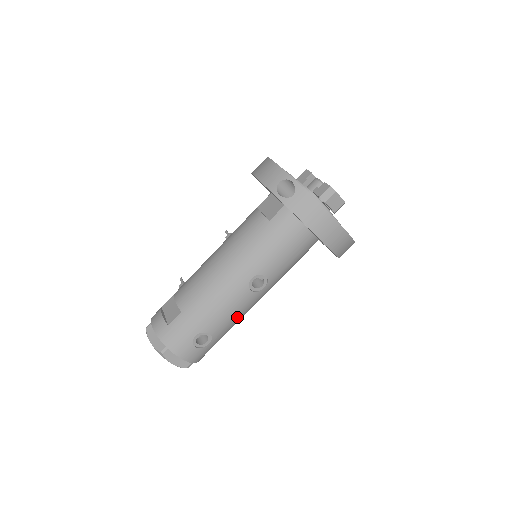
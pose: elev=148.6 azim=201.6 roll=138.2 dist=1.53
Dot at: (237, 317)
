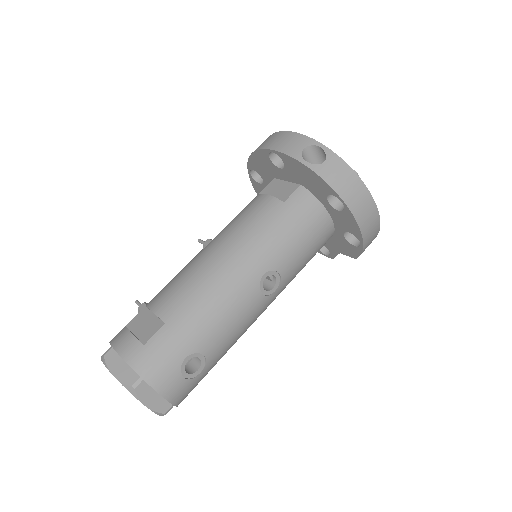
Dot at: (239, 333)
